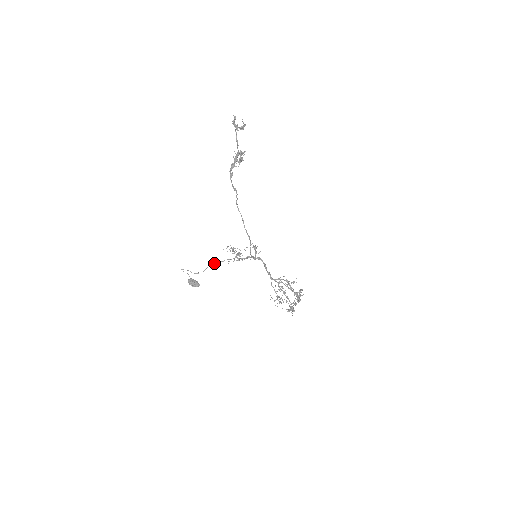
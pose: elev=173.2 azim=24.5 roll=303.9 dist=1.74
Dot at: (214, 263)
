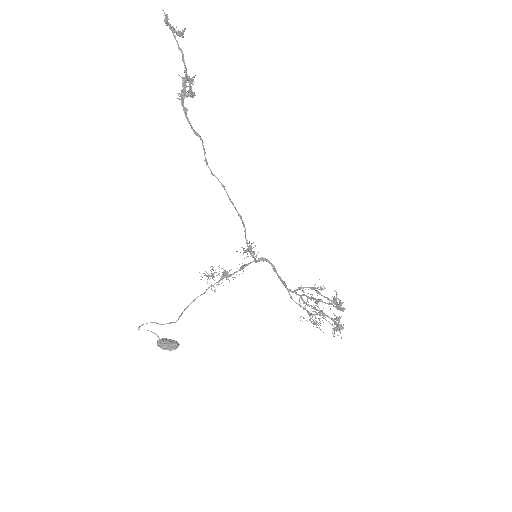
Dot at: occluded
